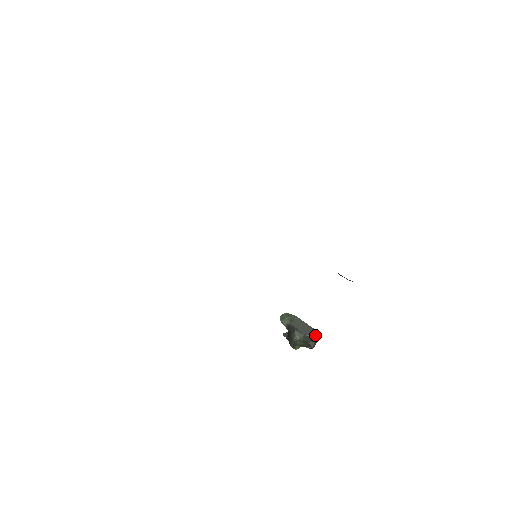
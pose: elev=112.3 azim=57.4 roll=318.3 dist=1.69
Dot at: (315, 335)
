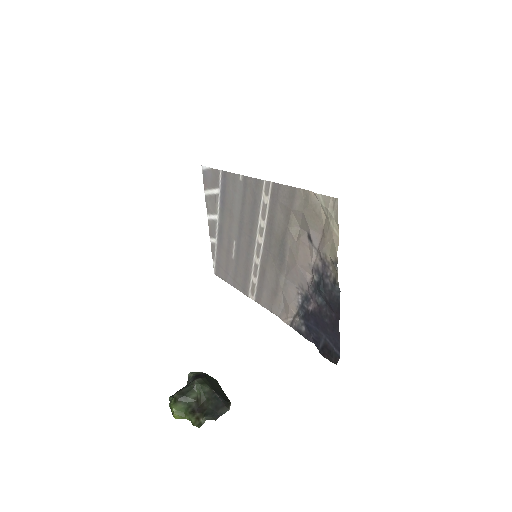
Dot at: (226, 404)
